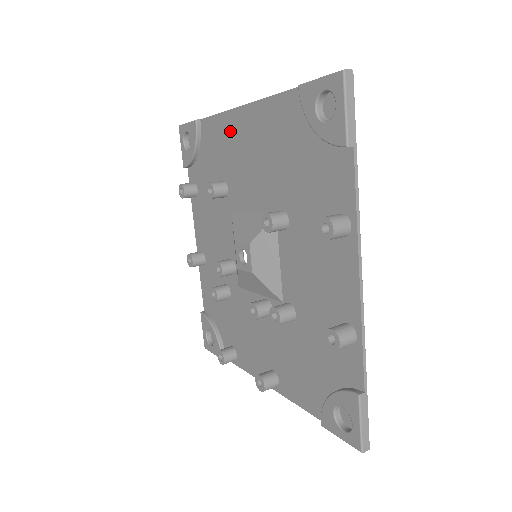
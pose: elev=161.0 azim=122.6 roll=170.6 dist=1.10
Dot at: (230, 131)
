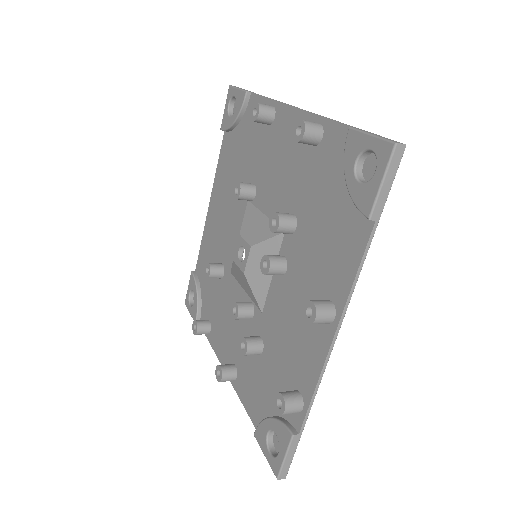
Dot at: (209, 231)
